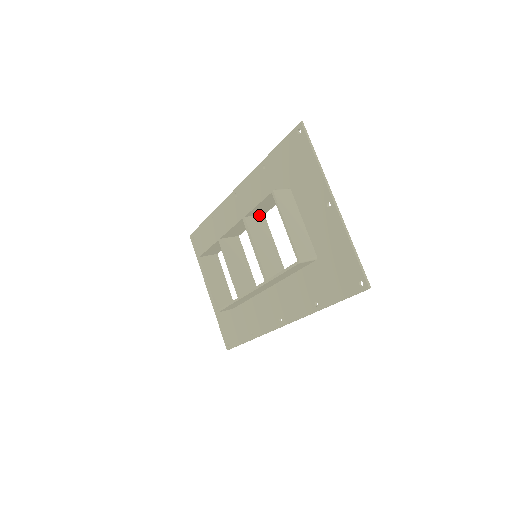
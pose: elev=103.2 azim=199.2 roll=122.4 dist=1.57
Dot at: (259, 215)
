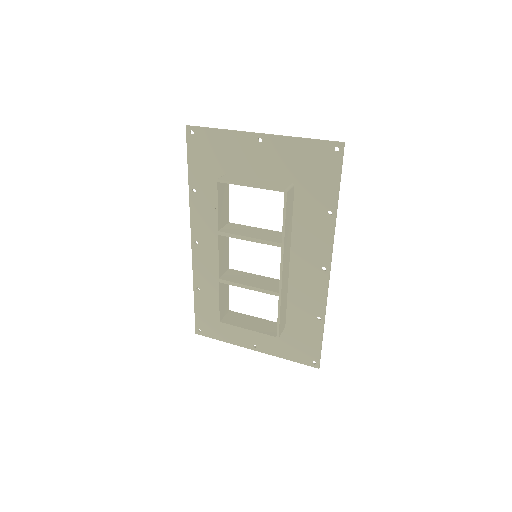
Dot at: (226, 225)
